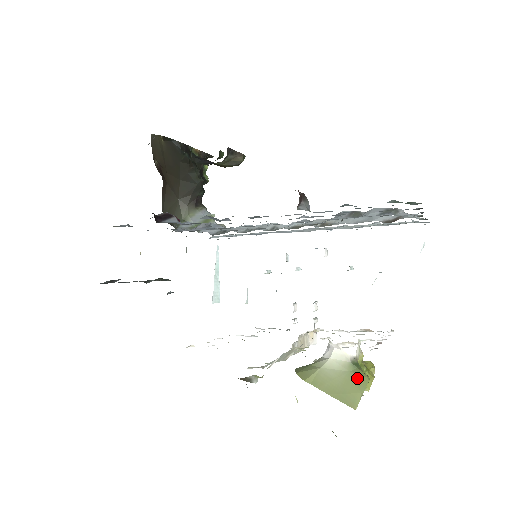
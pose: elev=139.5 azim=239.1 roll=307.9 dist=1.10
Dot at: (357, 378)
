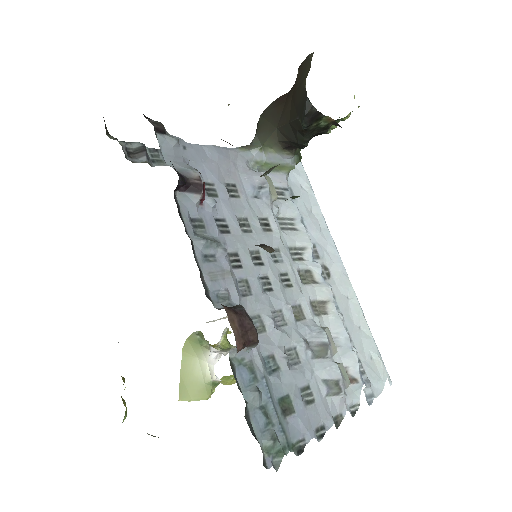
Dot at: (202, 391)
